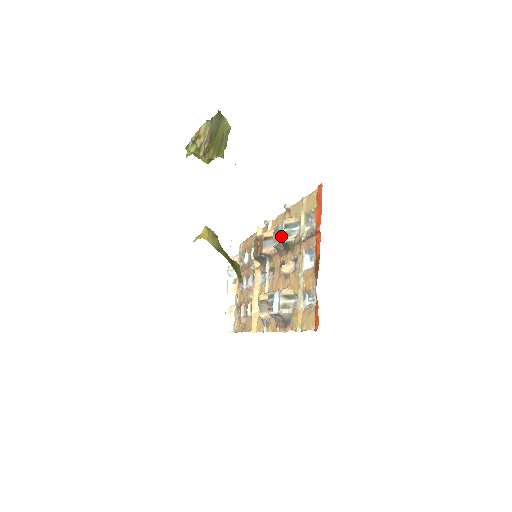
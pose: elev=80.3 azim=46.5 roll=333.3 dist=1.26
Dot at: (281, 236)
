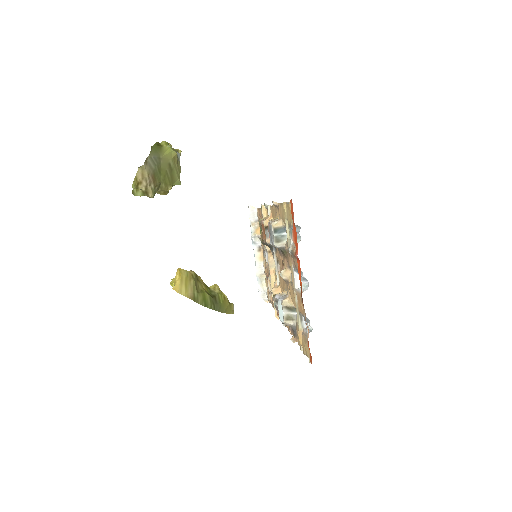
Dot at: (273, 240)
